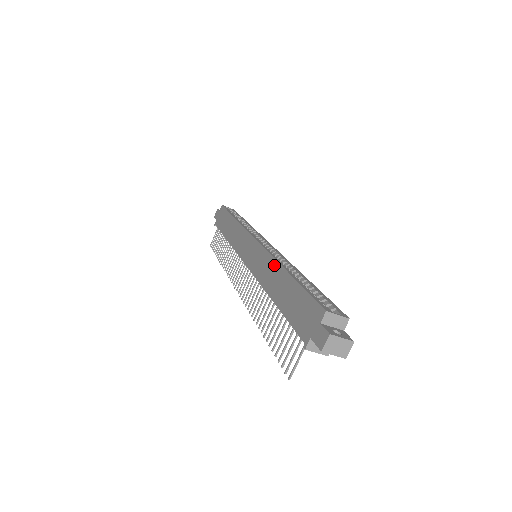
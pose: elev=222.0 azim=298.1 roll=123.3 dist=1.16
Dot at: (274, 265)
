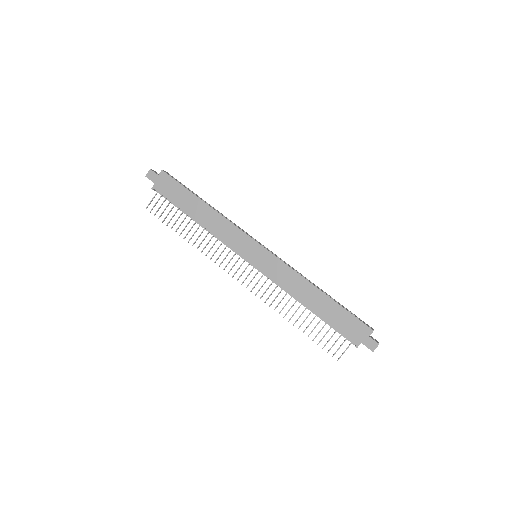
Dot at: (304, 282)
